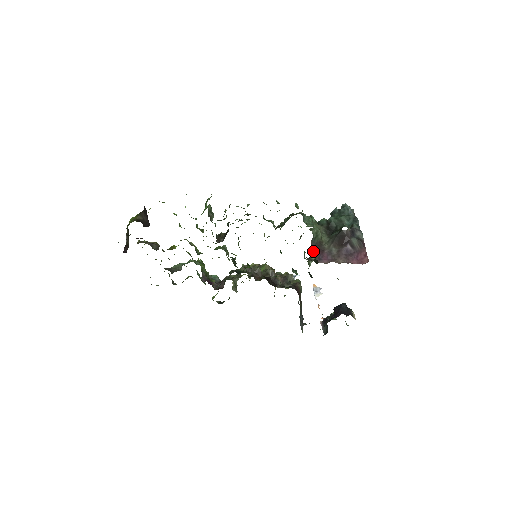
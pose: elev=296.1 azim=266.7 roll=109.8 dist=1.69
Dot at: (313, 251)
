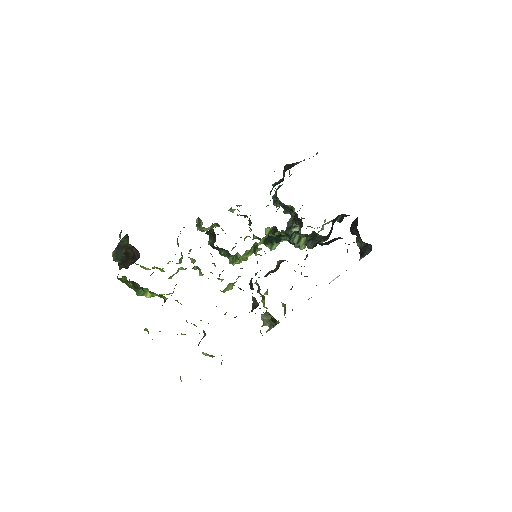
Dot at: occluded
